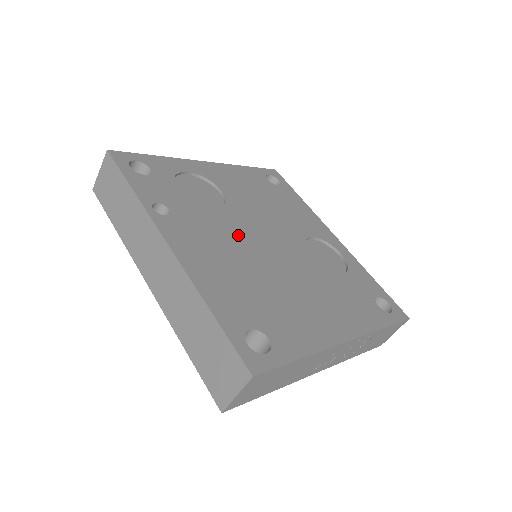
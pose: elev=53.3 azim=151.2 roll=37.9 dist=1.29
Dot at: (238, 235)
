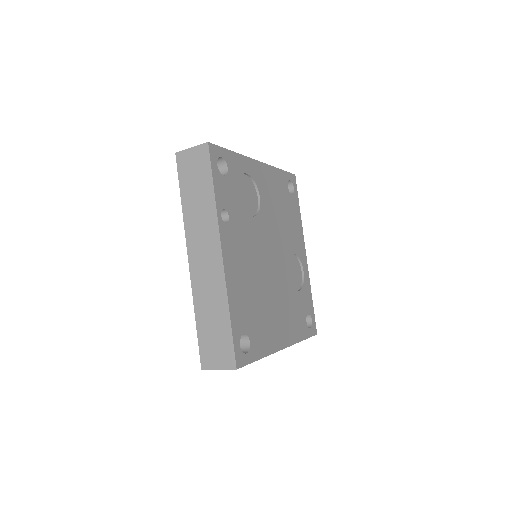
Dot at: (258, 248)
